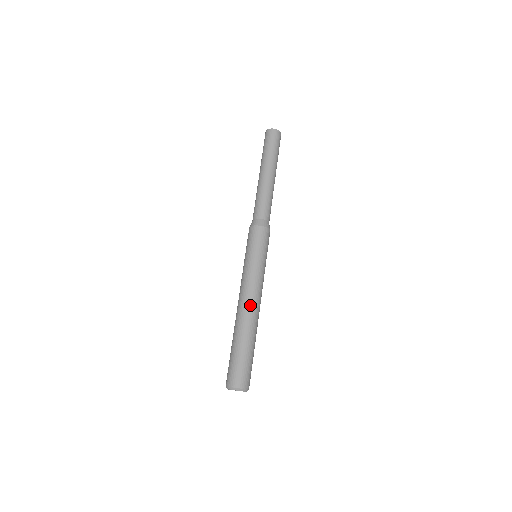
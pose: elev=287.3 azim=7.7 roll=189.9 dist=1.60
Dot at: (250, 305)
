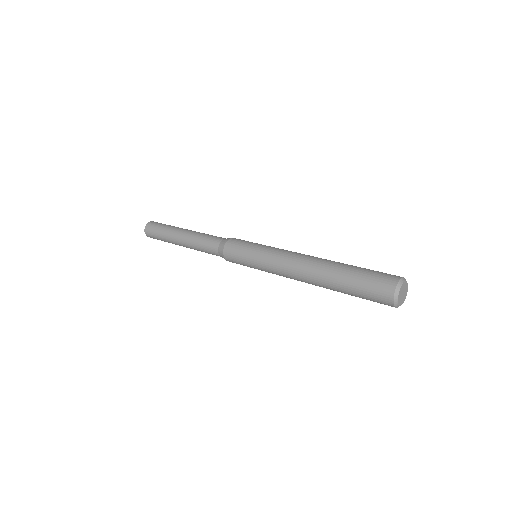
Dot at: (303, 261)
